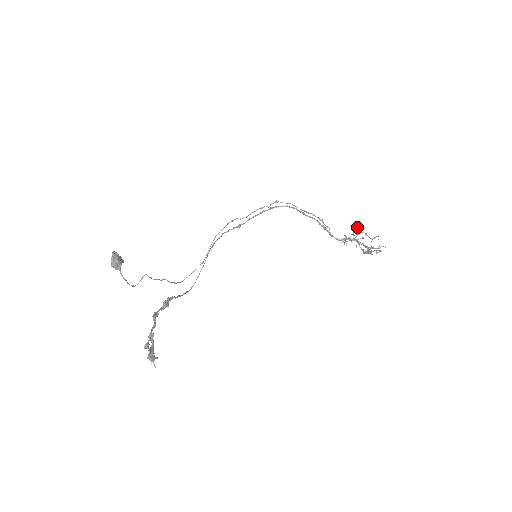
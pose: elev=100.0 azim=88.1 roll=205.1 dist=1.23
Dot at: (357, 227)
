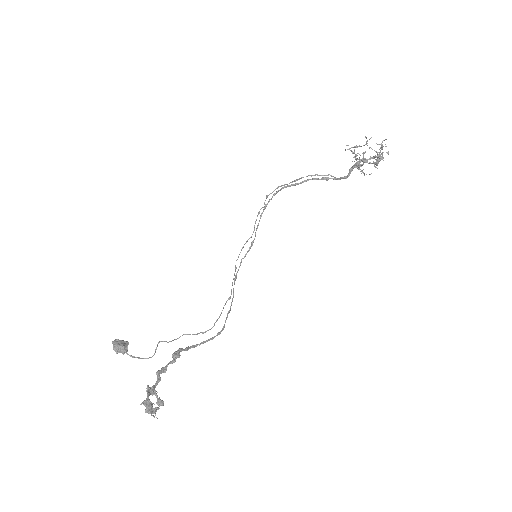
Dot at: occluded
